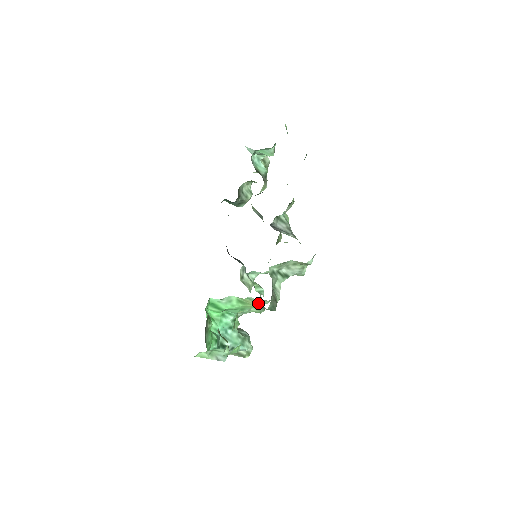
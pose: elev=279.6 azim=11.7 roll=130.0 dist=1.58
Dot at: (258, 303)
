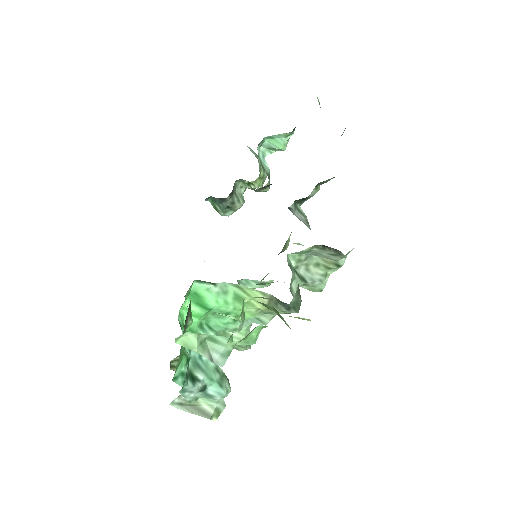
Dot at: (272, 297)
